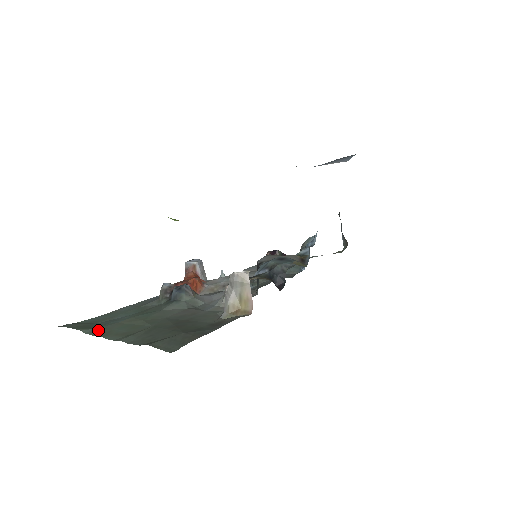
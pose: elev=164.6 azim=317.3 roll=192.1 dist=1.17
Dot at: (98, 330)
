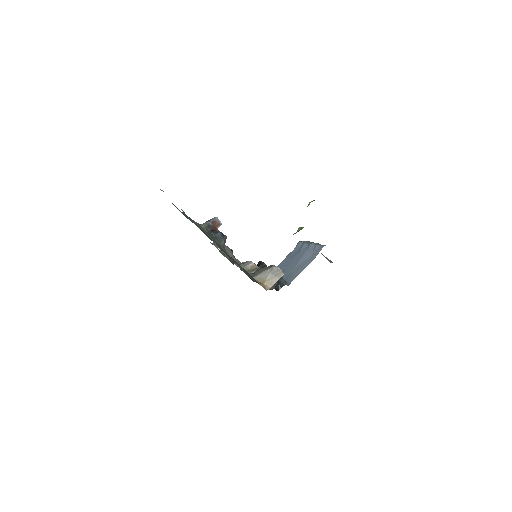
Dot at: occluded
